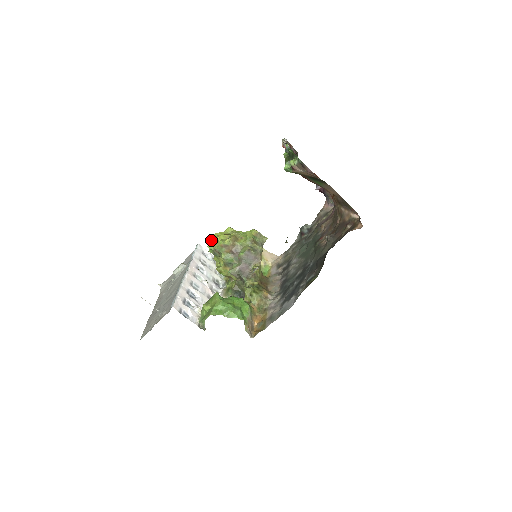
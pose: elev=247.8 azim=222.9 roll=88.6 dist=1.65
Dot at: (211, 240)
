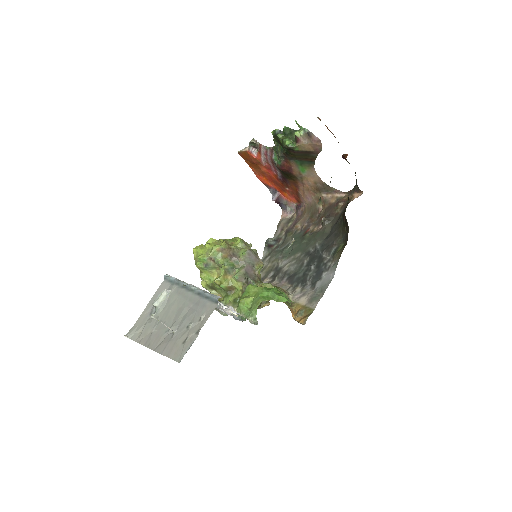
Dot at: (199, 251)
